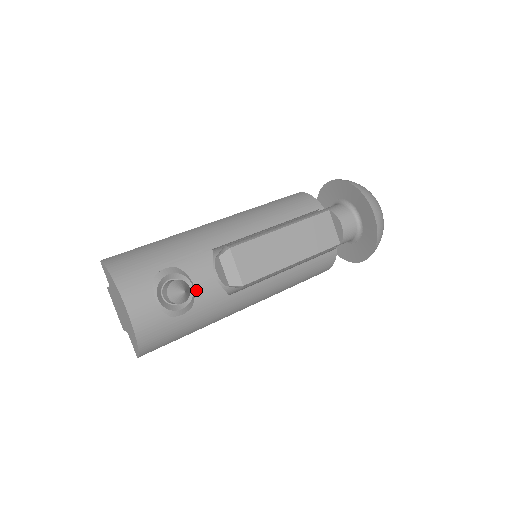
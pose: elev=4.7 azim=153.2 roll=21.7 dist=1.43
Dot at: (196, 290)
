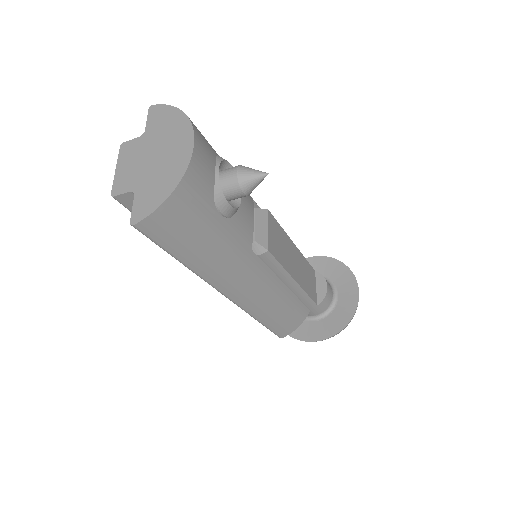
Dot at: (240, 207)
